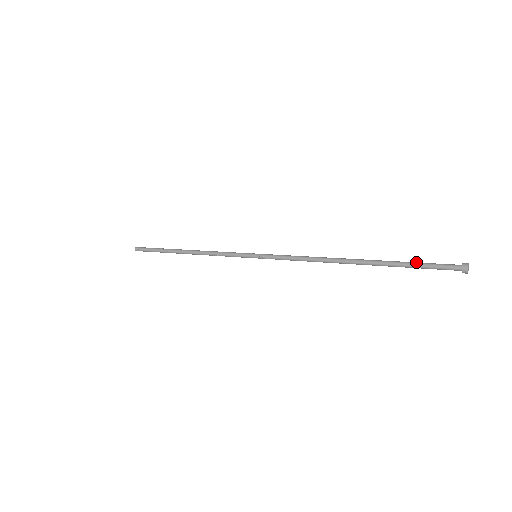
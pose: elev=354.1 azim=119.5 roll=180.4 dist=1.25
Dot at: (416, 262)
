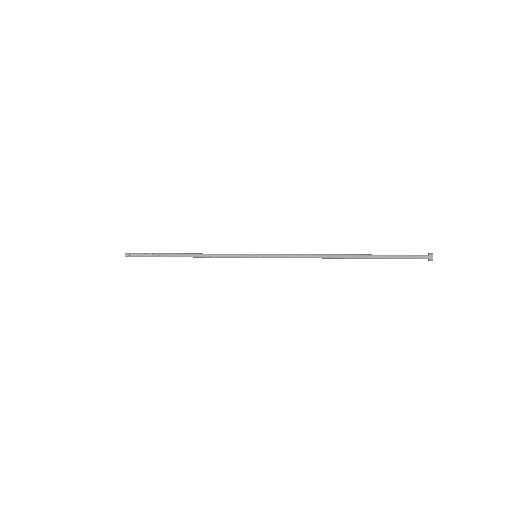
Dot at: (394, 256)
